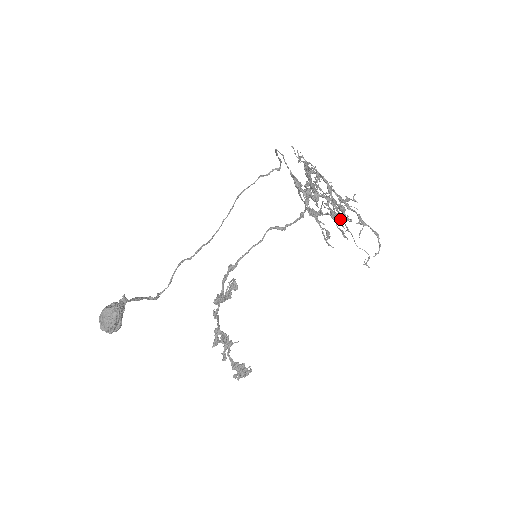
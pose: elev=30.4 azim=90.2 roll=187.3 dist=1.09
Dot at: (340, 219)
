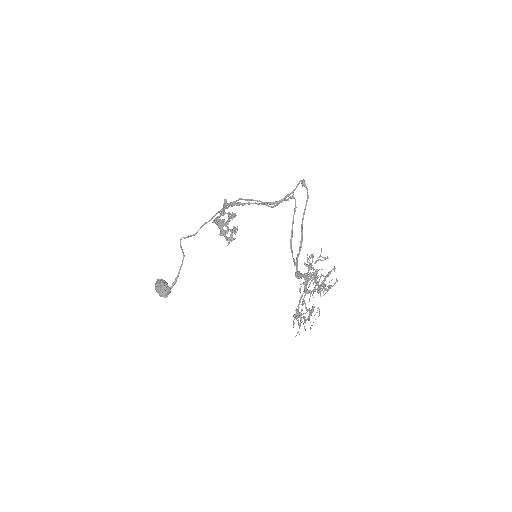
Dot at: (310, 322)
